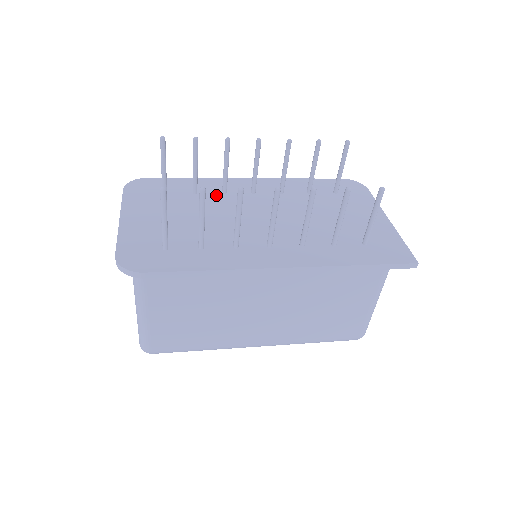
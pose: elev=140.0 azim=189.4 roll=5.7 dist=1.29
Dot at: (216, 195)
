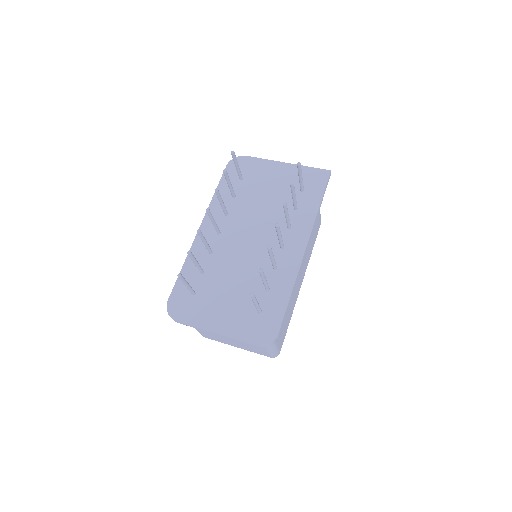
Dot at: (212, 259)
